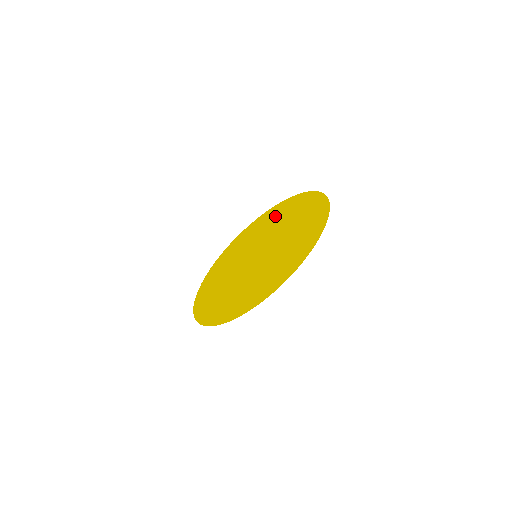
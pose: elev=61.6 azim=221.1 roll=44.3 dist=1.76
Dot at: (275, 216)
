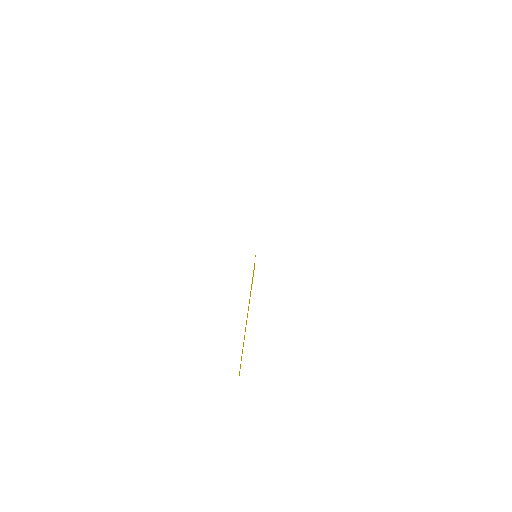
Dot at: occluded
